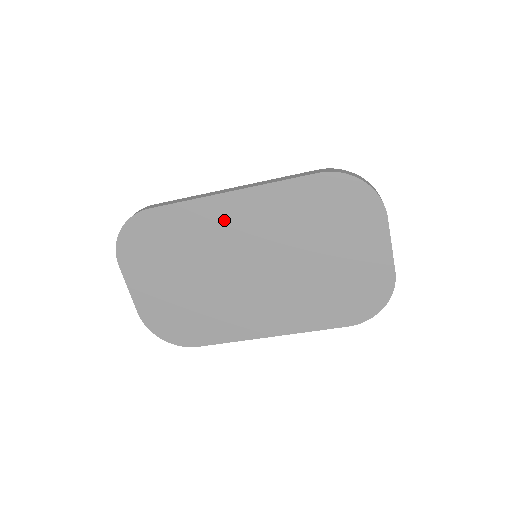
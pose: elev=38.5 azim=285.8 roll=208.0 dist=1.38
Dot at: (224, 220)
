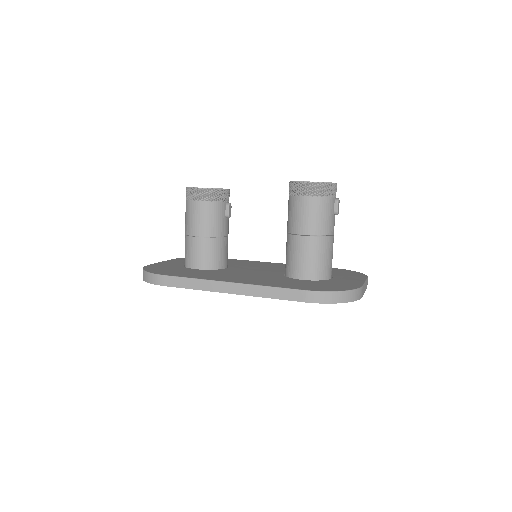
Dot at: occluded
